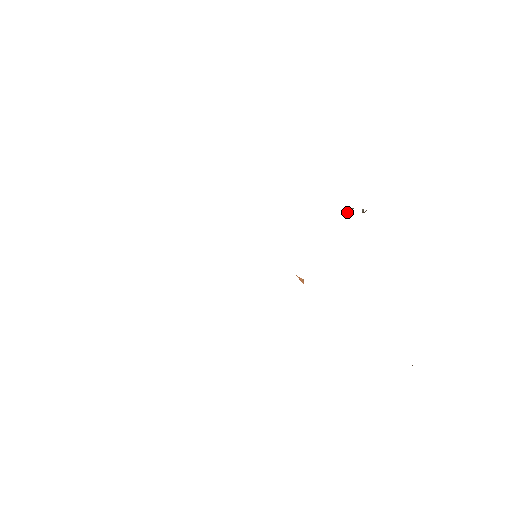
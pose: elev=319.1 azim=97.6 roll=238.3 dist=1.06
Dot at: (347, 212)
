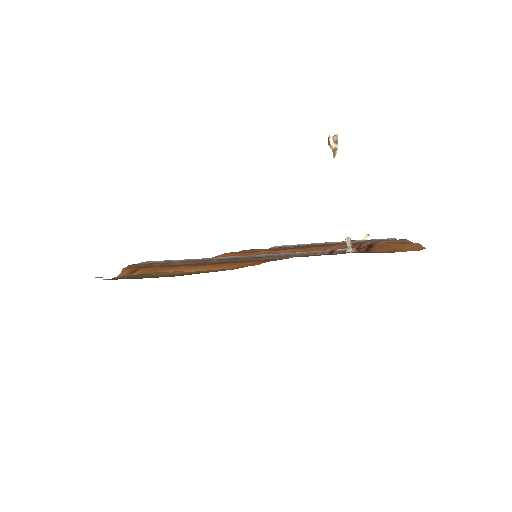
Dot at: (331, 145)
